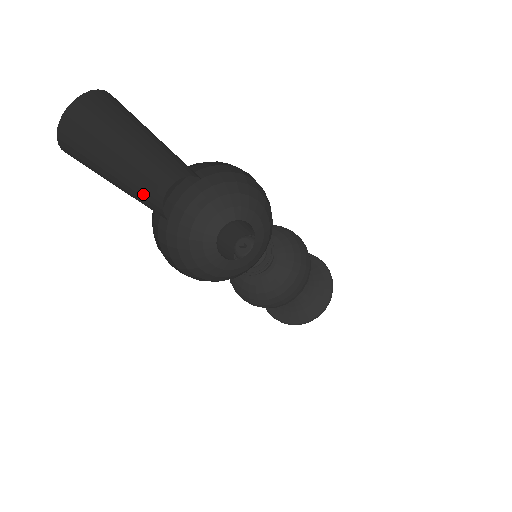
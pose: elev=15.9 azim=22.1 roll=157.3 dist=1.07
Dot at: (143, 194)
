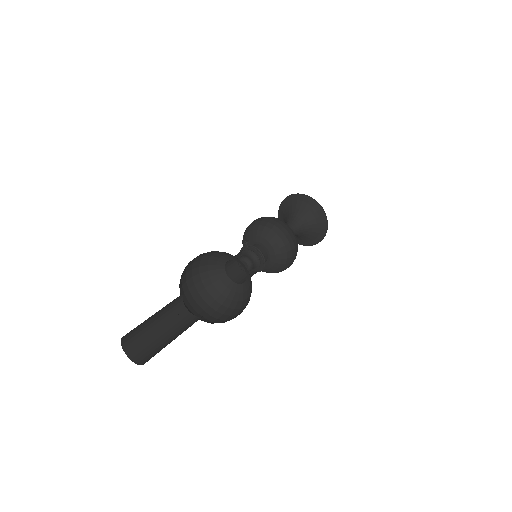
Dot at: (172, 315)
